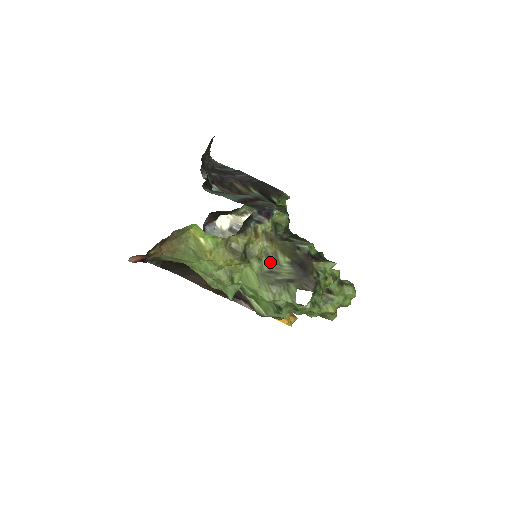
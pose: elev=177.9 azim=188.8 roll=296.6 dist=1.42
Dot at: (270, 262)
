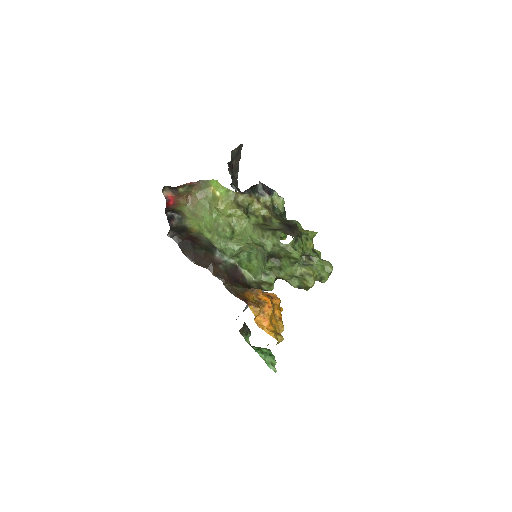
Dot at: (265, 220)
